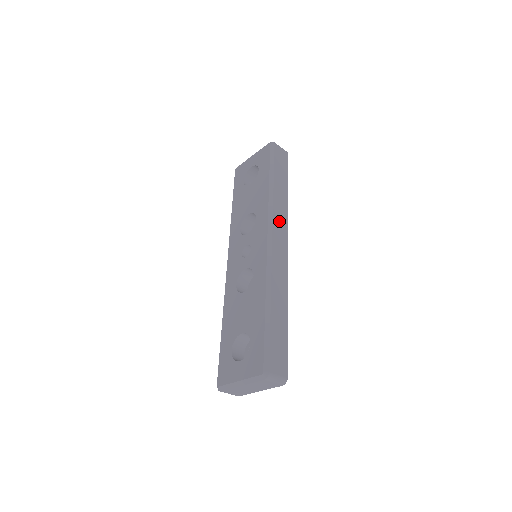
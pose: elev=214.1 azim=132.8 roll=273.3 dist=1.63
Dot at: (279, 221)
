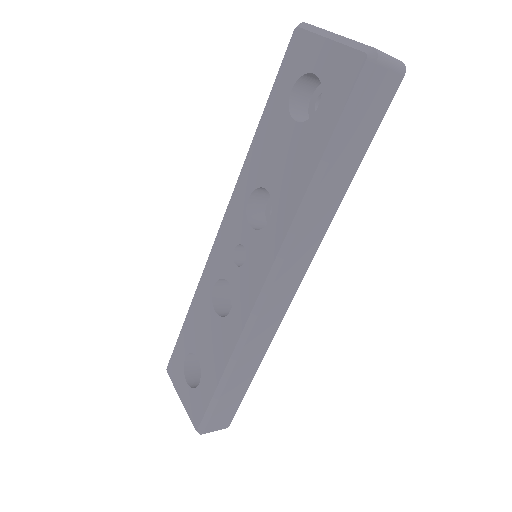
Dot at: (301, 250)
